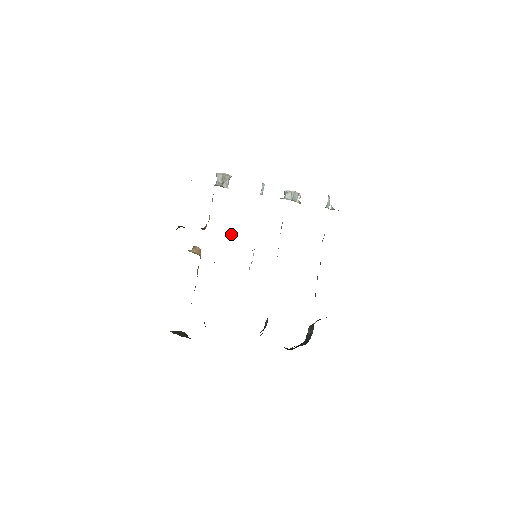
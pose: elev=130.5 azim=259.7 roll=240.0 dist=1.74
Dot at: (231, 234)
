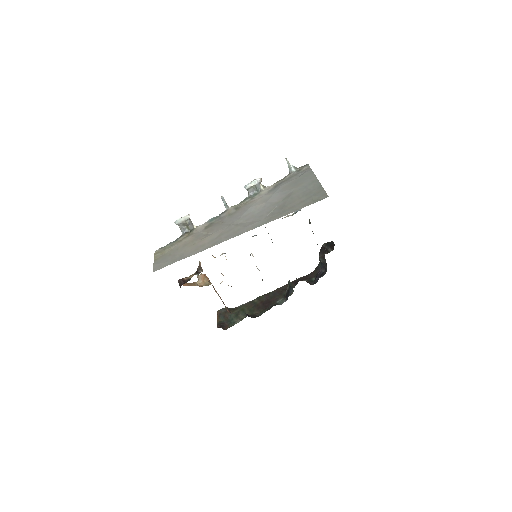
Dot at: occluded
